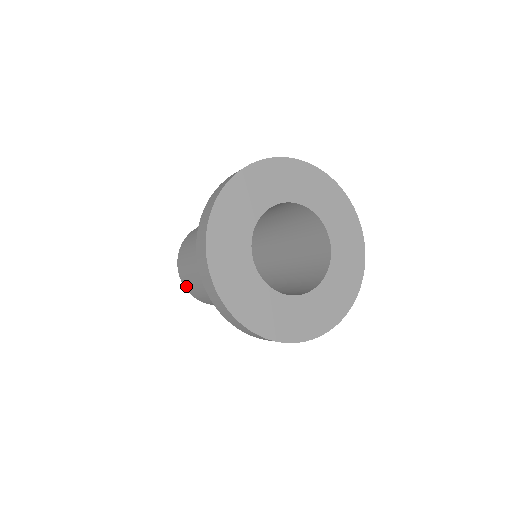
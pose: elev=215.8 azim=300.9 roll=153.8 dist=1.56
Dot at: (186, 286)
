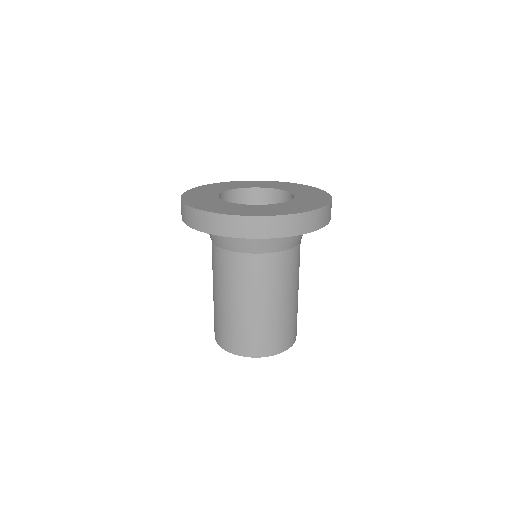
Dot at: (227, 345)
